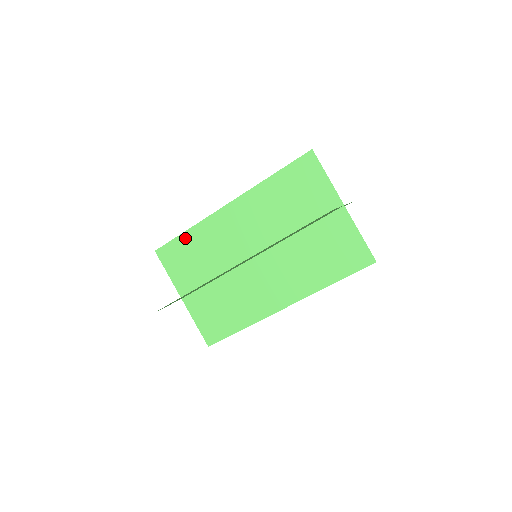
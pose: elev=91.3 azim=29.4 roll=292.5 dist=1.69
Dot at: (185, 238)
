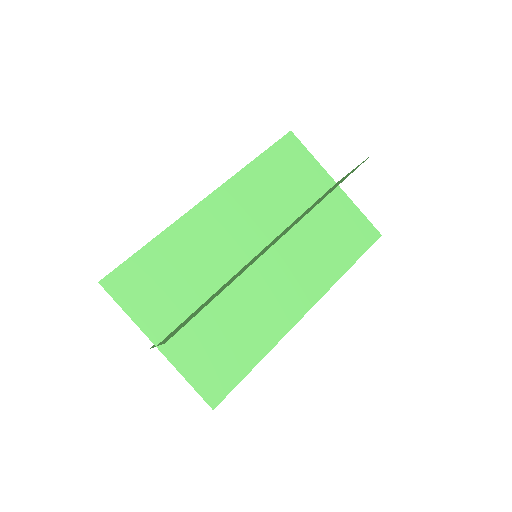
Dot at: (149, 252)
